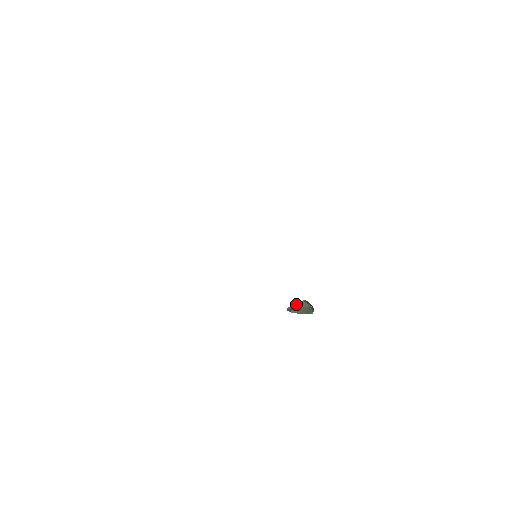
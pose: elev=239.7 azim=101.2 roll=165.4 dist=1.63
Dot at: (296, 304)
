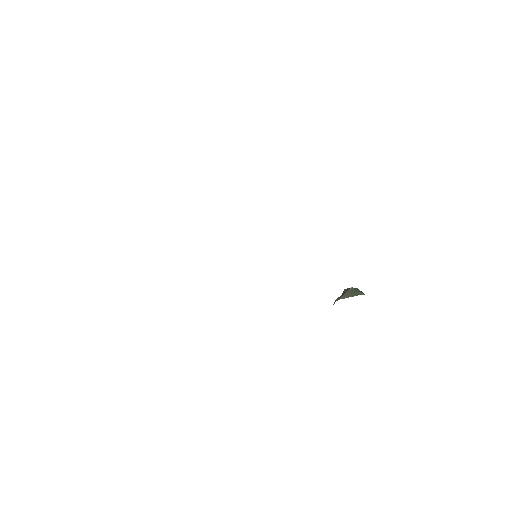
Dot at: occluded
